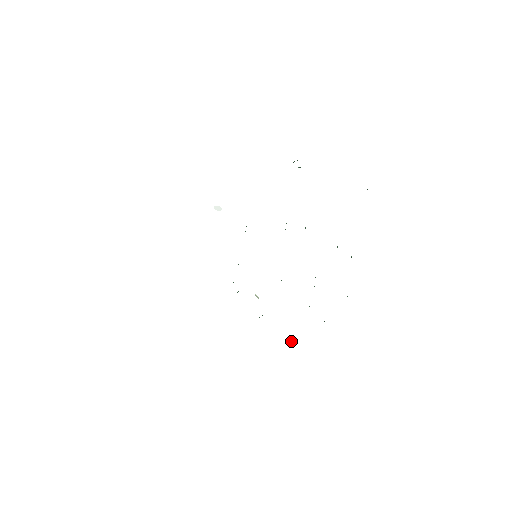
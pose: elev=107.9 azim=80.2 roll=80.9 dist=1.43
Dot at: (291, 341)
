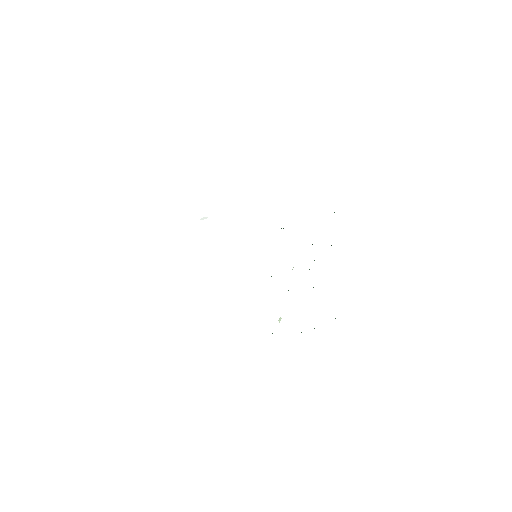
Dot at: occluded
